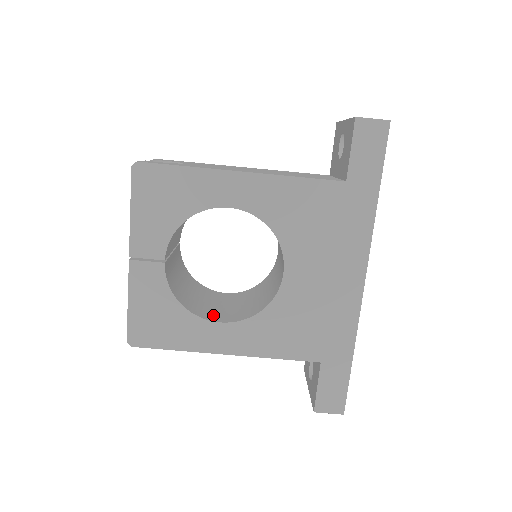
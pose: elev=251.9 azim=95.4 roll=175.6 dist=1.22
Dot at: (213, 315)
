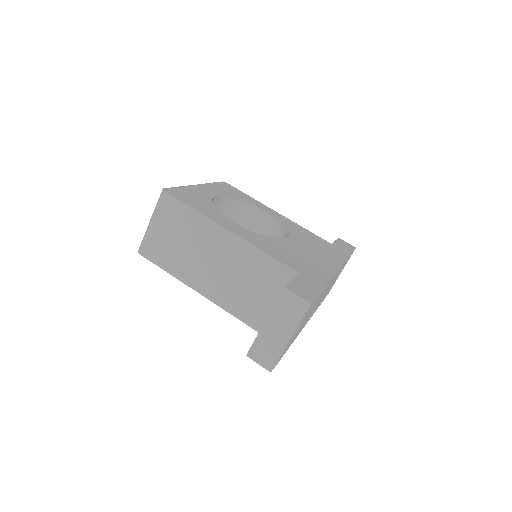
Dot at: occluded
